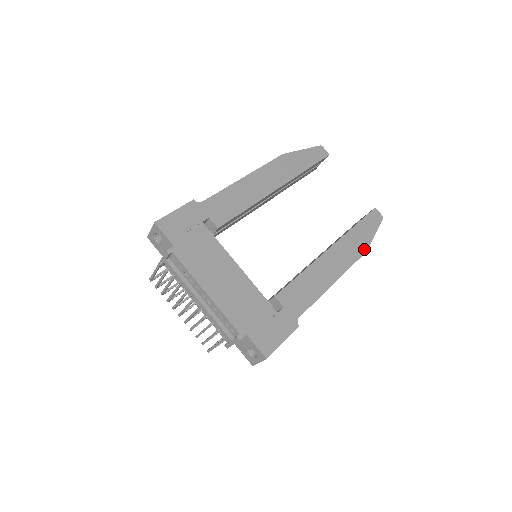
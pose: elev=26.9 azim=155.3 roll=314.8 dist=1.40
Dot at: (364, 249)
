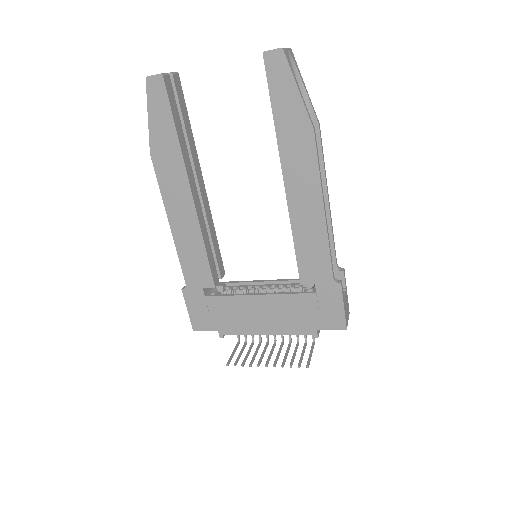
Dot at: (309, 131)
